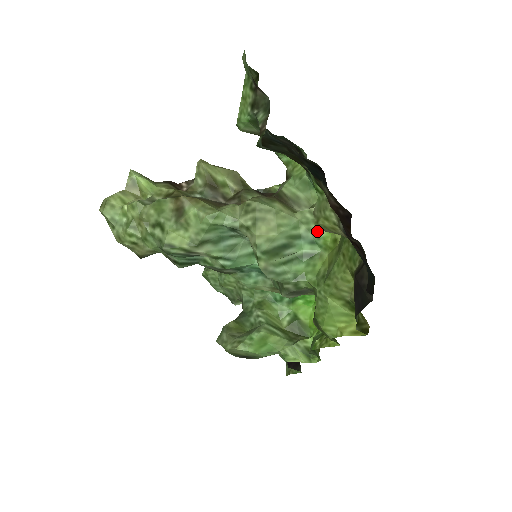
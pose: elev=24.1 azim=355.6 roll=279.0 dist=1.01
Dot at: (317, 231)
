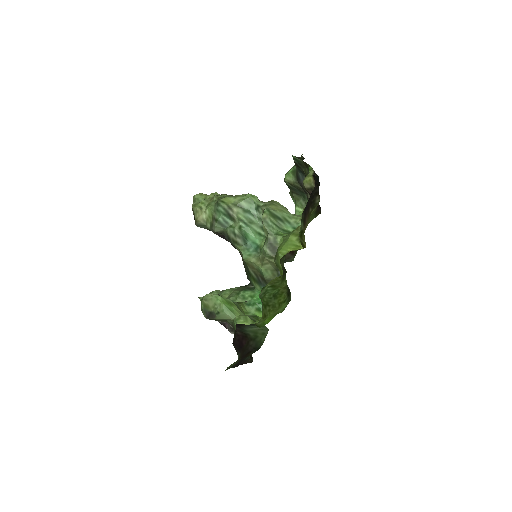
Dot at: (300, 222)
